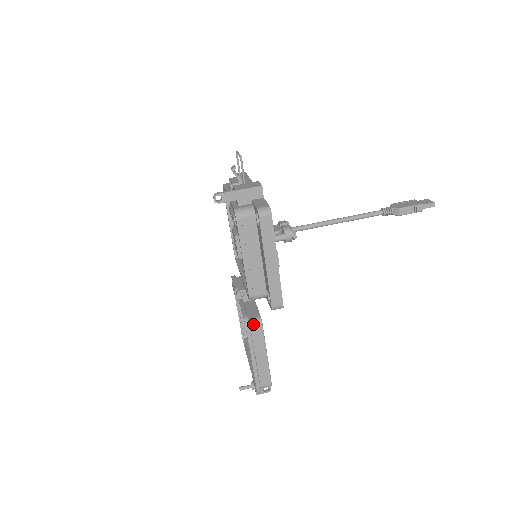
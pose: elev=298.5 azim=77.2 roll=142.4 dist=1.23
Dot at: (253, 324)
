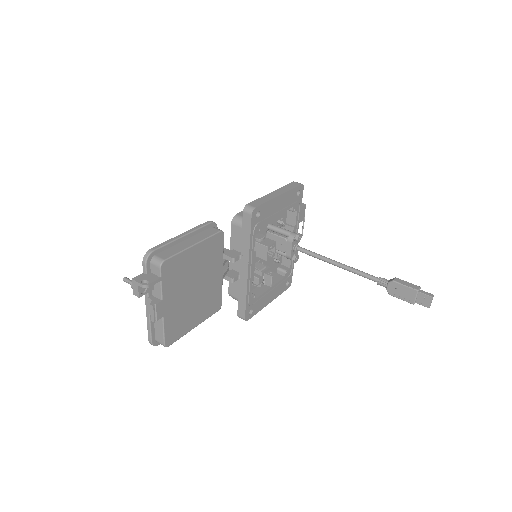
Dot at: (215, 228)
